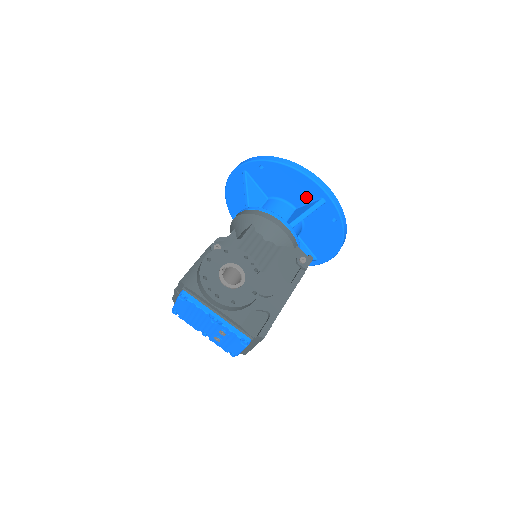
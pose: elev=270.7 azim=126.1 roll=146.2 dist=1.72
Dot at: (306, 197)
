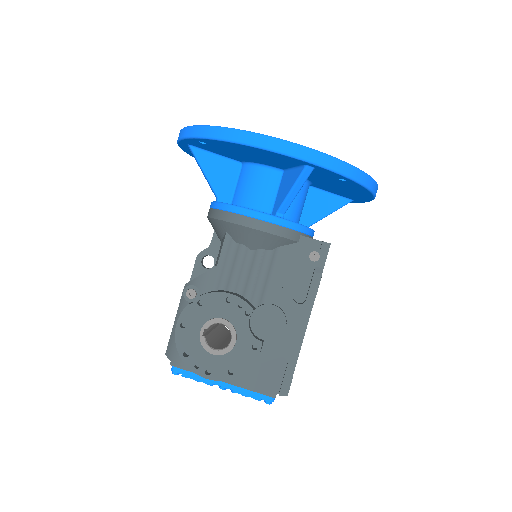
Dot at: (284, 163)
